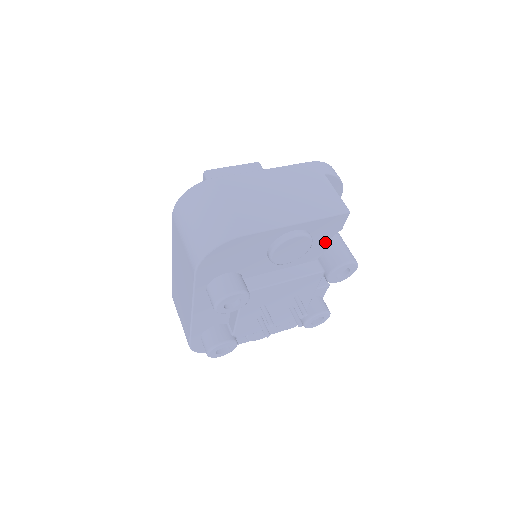
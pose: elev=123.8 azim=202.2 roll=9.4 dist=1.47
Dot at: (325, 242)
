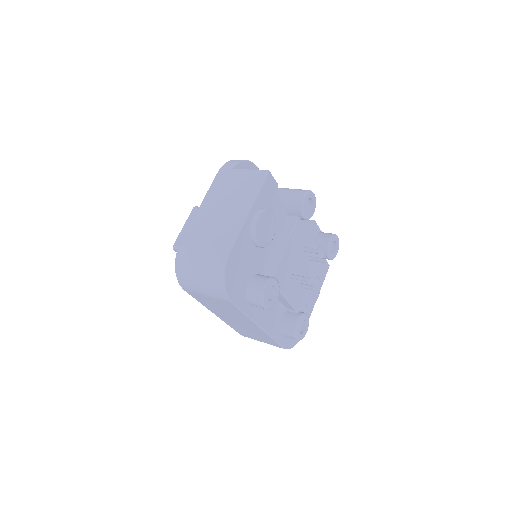
Dot at: (278, 202)
